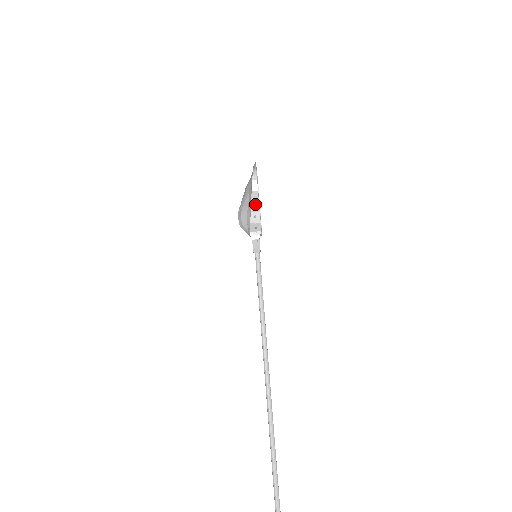
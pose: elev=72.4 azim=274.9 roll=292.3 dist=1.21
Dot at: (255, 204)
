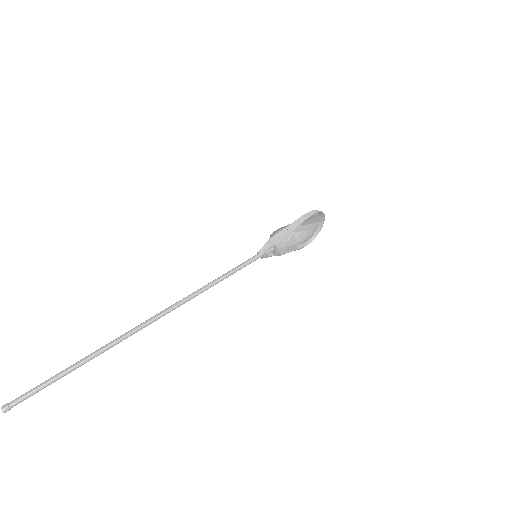
Dot at: (295, 225)
